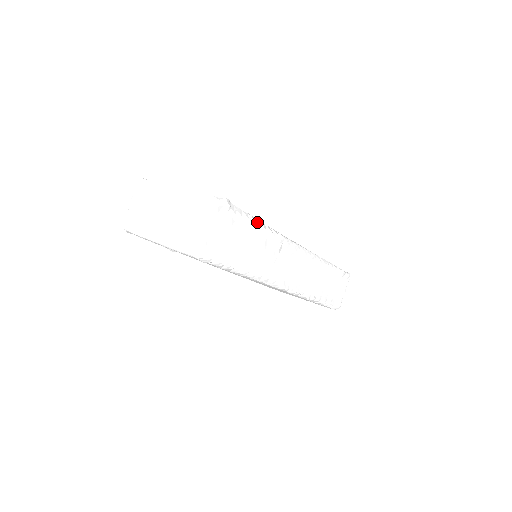
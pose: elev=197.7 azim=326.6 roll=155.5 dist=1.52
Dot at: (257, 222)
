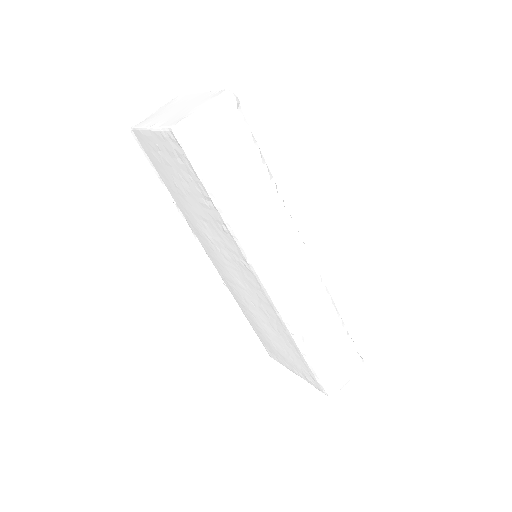
Dot at: (263, 161)
